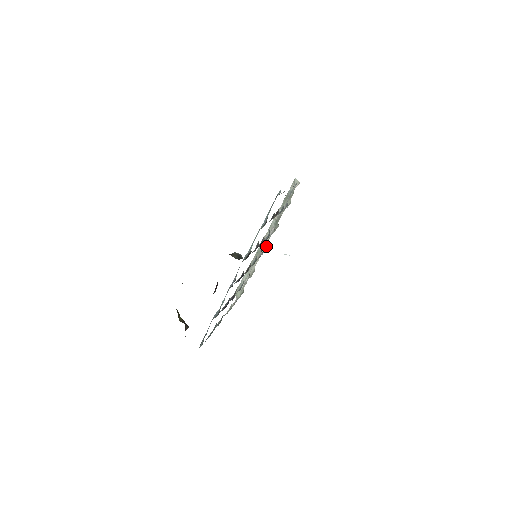
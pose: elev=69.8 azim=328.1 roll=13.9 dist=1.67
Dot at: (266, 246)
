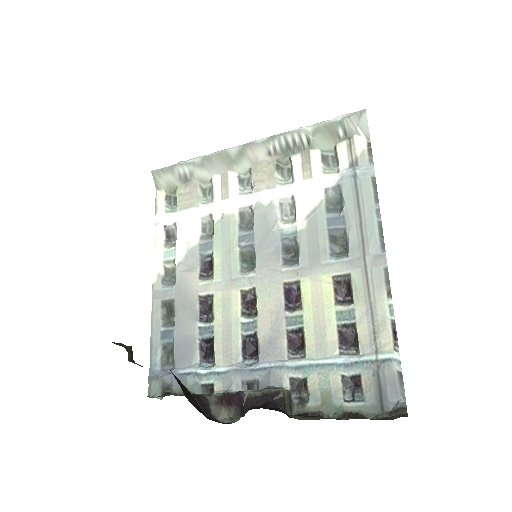
Dot at: (249, 170)
